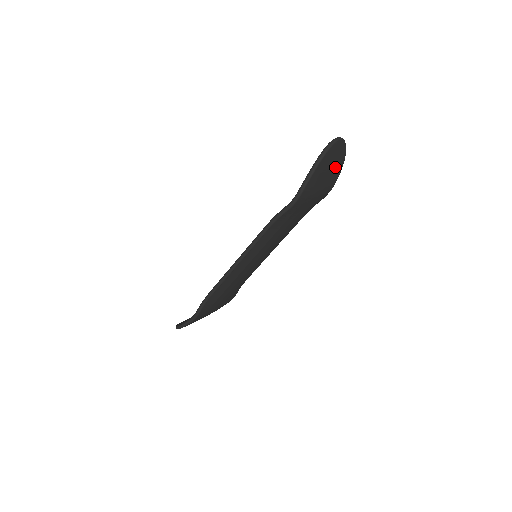
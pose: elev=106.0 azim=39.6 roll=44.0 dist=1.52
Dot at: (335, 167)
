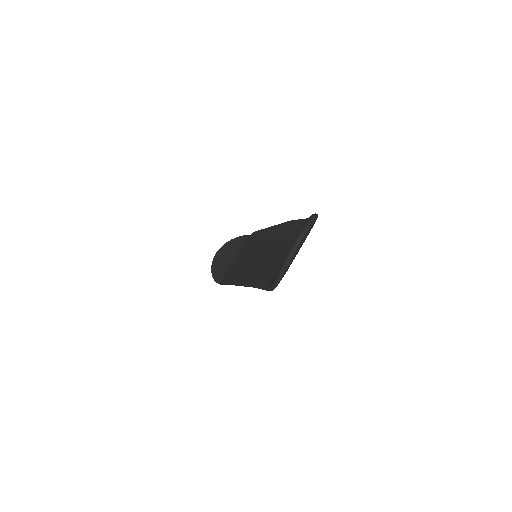
Dot at: occluded
